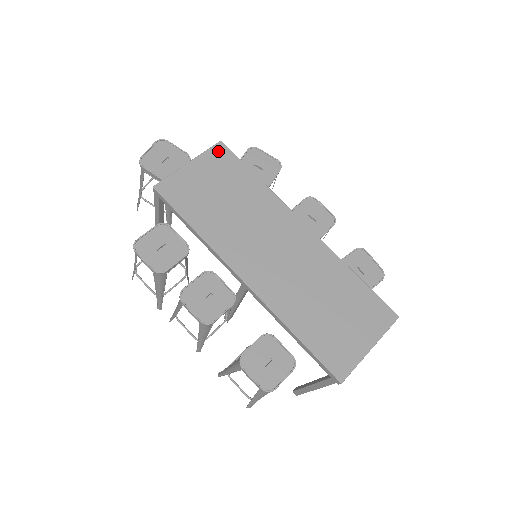
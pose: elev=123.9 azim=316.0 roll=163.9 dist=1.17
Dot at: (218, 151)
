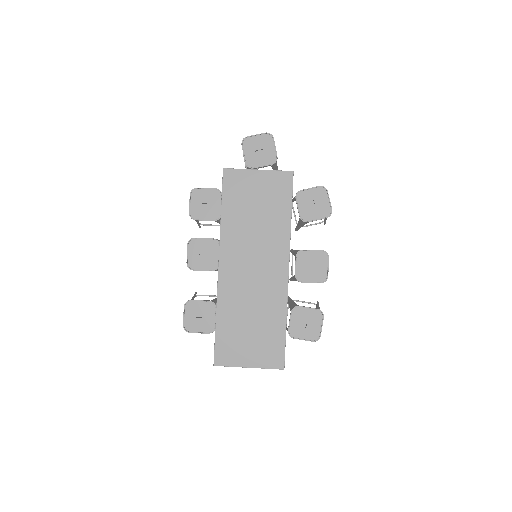
Dot at: (284, 177)
